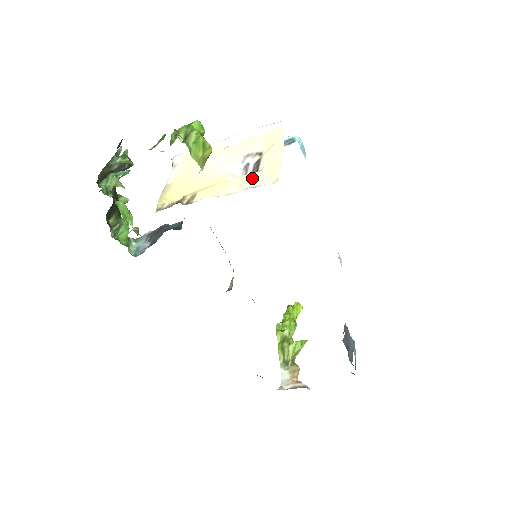
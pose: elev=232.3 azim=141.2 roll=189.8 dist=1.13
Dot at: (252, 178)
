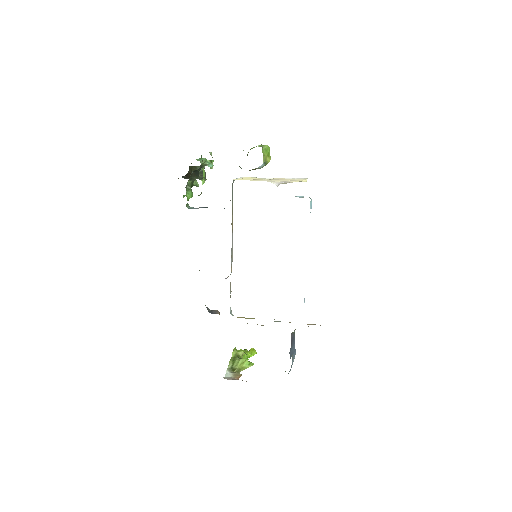
Dot at: (286, 179)
